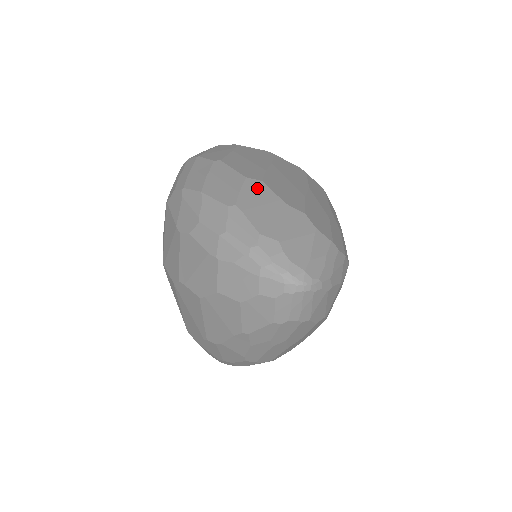
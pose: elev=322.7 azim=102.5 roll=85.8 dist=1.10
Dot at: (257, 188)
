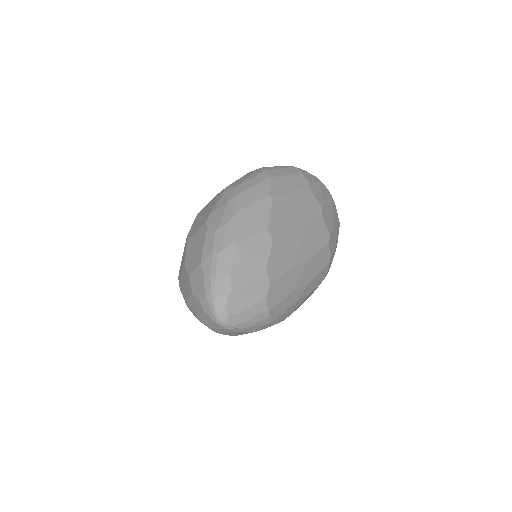
Dot at: (264, 243)
